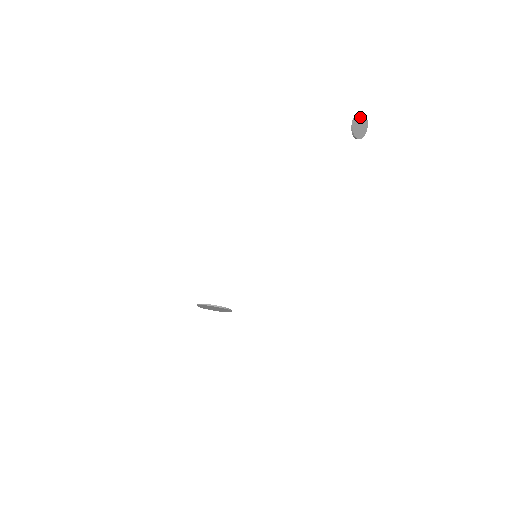
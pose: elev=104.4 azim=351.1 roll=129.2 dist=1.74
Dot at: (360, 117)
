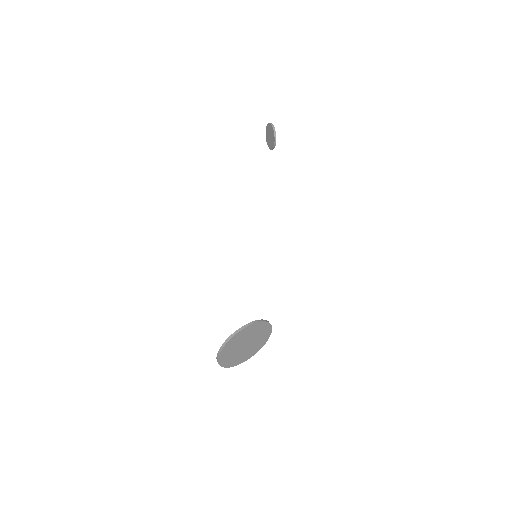
Dot at: occluded
